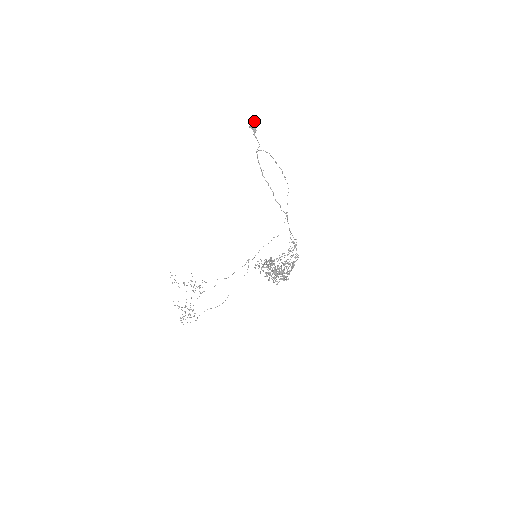
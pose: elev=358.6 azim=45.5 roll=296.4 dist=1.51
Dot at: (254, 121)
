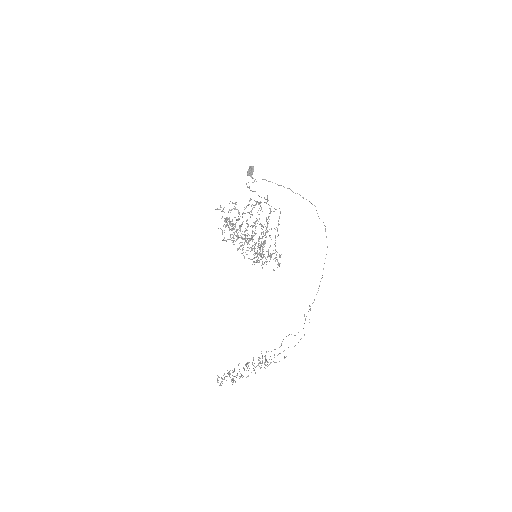
Dot at: (249, 169)
